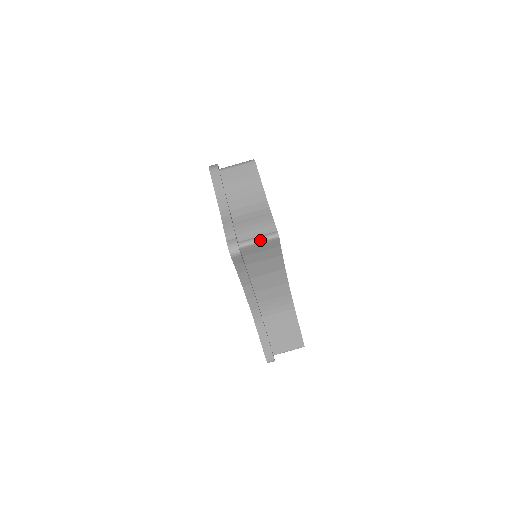
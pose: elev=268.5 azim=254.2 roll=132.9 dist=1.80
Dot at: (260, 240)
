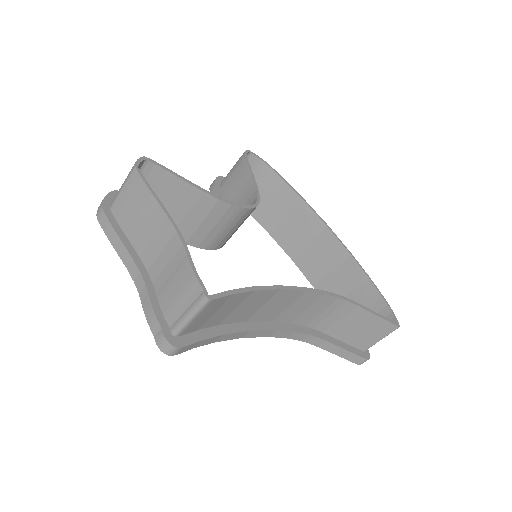
Dot at: (190, 316)
